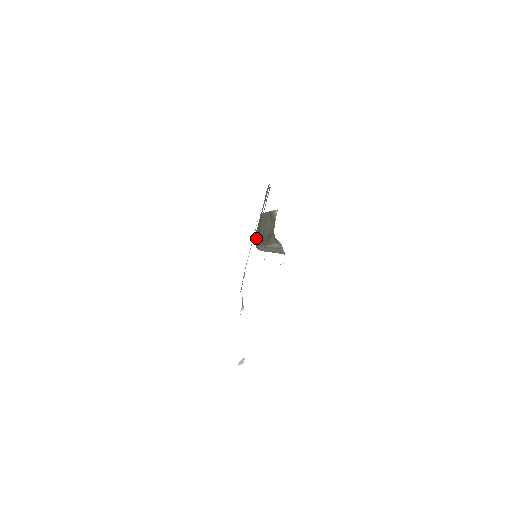
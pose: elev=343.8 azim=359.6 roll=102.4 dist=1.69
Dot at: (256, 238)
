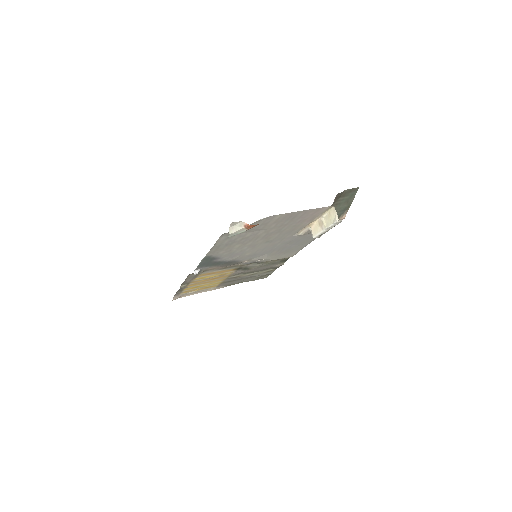
Dot at: (343, 191)
